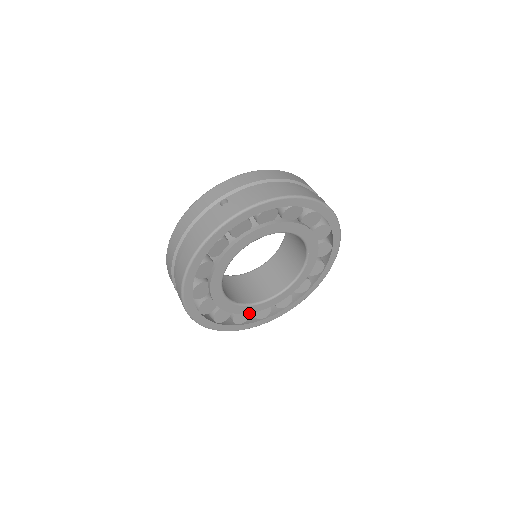
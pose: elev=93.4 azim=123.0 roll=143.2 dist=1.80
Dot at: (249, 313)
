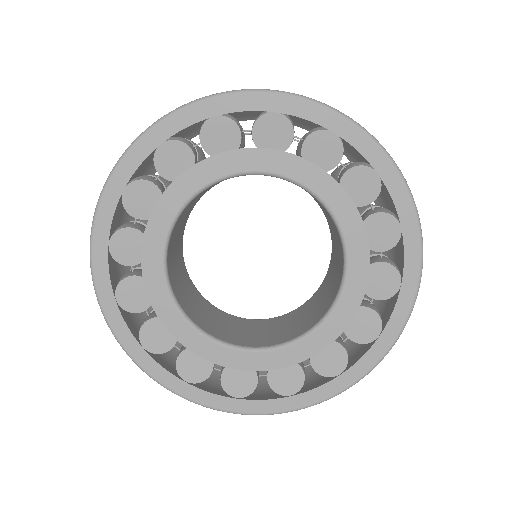
Dot at: (299, 368)
